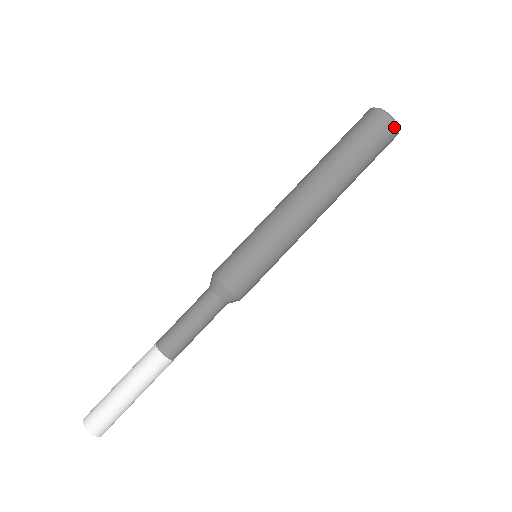
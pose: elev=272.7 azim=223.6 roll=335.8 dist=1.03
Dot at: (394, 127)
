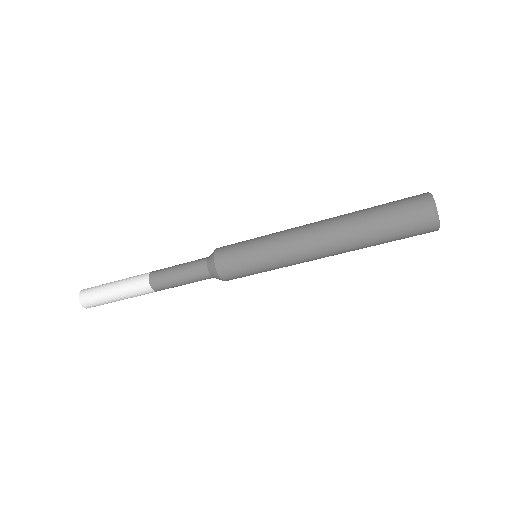
Dot at: occluded
